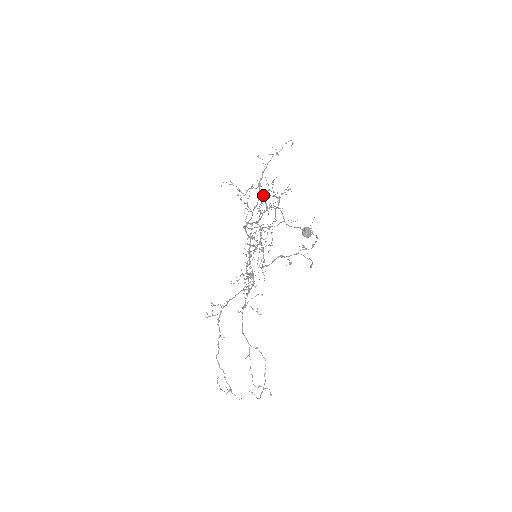
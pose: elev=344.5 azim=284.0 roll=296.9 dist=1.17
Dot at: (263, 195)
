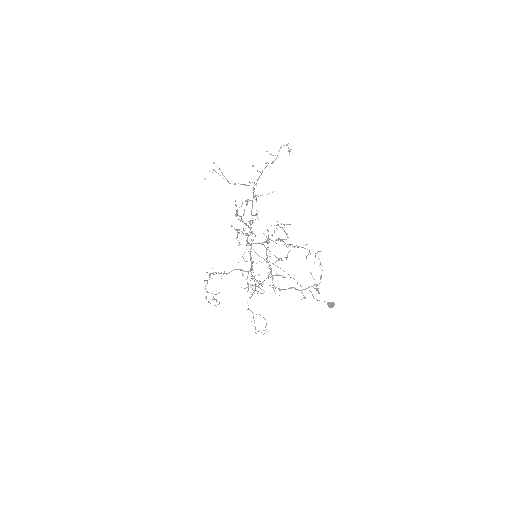
Dot at: occluded
